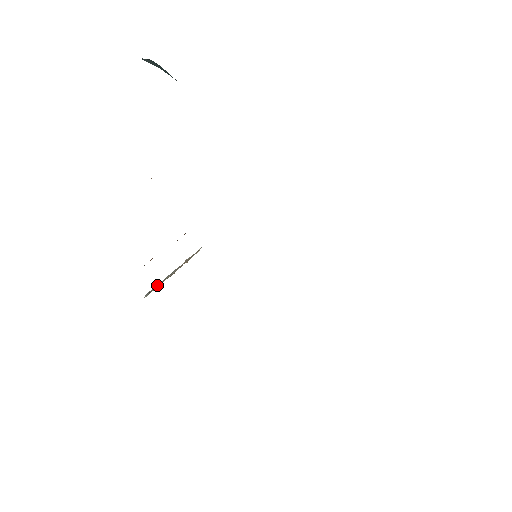
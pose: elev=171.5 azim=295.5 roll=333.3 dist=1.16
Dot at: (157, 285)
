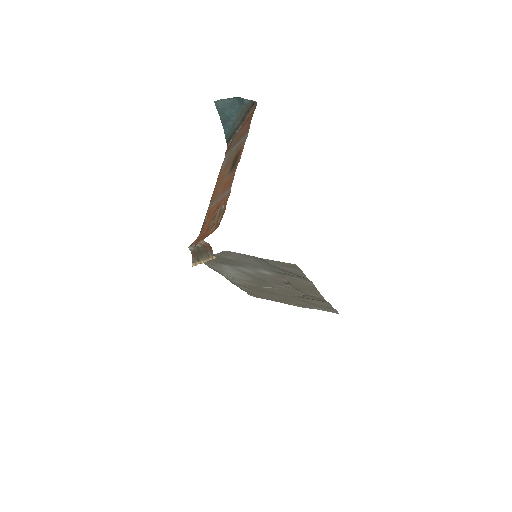
Dot at: occluded
